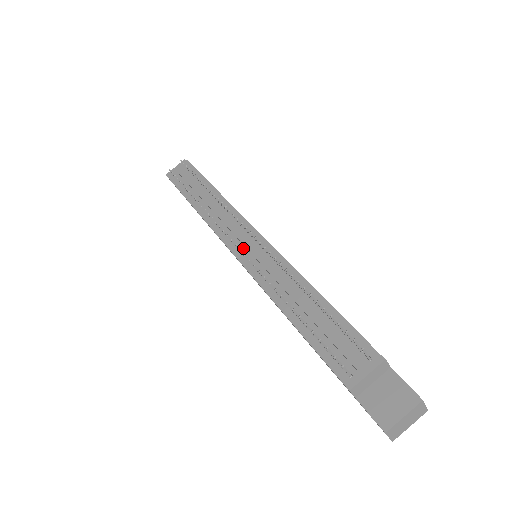
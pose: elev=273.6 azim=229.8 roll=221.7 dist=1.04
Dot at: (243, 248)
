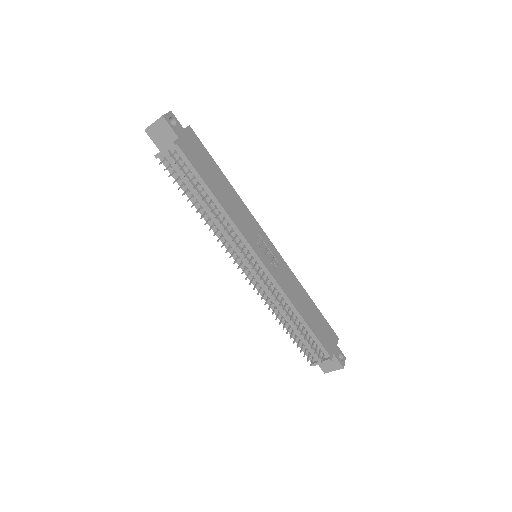
Dot at: (249, 268)
